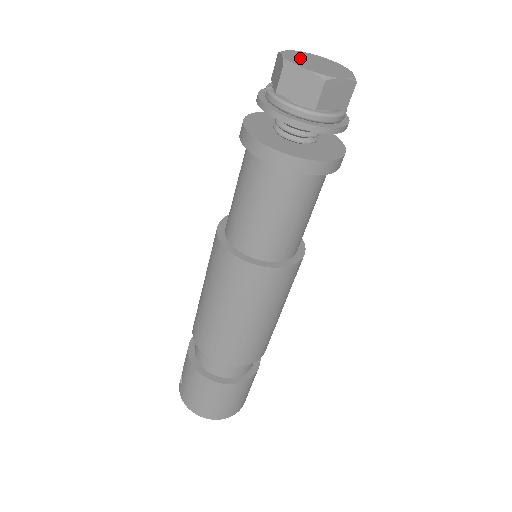
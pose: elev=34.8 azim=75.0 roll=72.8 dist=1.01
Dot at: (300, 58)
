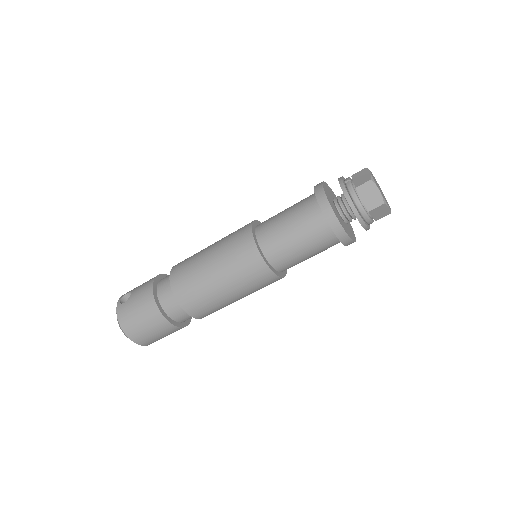
Dot at: (375, 180)
